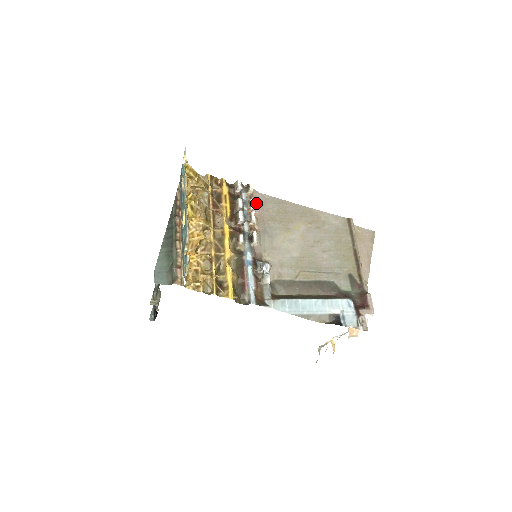
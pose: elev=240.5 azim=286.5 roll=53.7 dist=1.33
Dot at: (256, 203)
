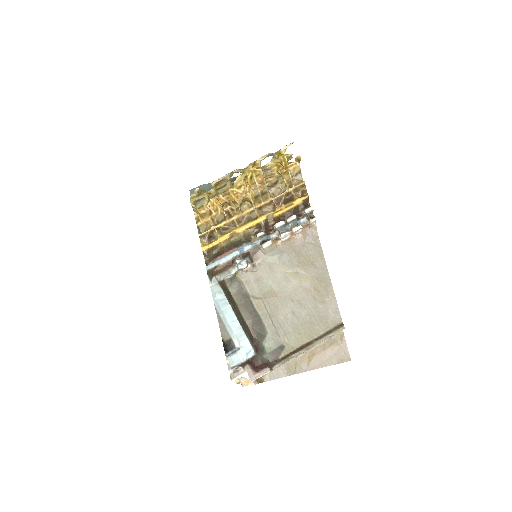
Dot at: (304, 233)
